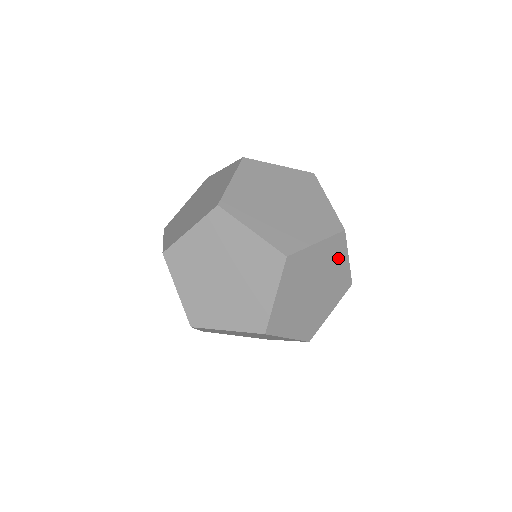
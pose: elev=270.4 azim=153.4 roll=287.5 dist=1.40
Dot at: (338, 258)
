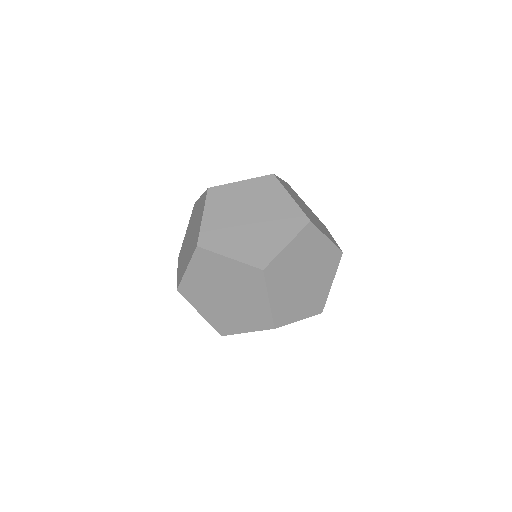
Dot at: (255, 290)
